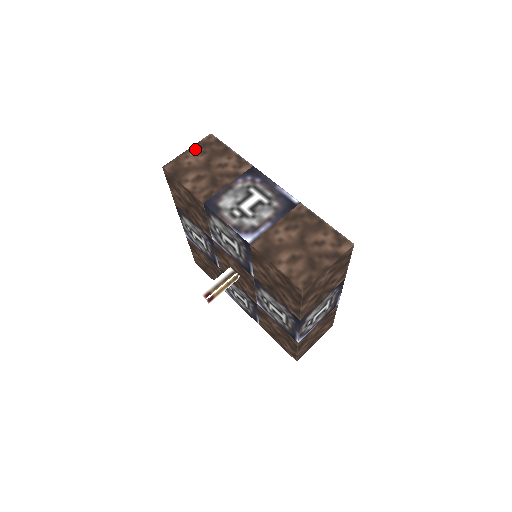
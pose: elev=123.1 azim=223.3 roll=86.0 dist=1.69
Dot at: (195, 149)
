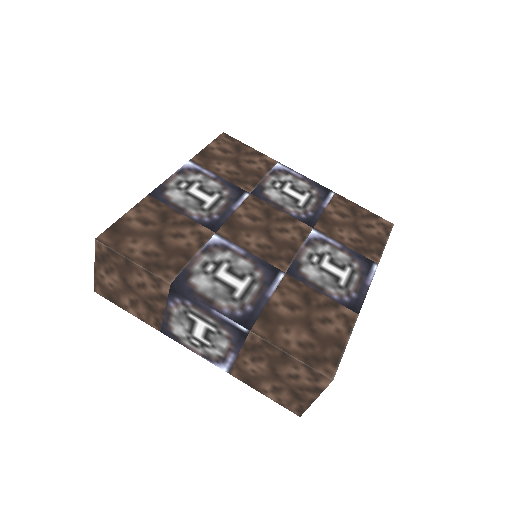
Dot at: (100, 266)
